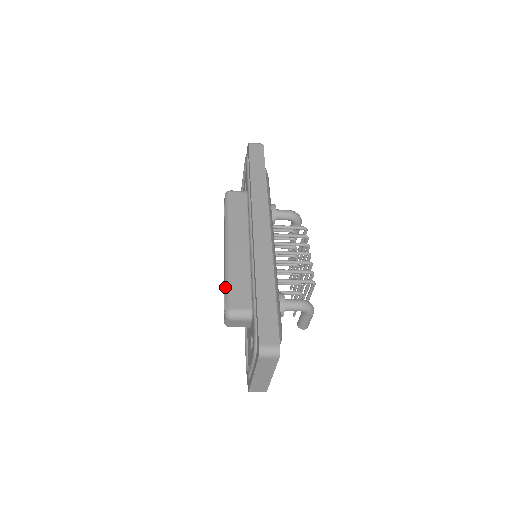
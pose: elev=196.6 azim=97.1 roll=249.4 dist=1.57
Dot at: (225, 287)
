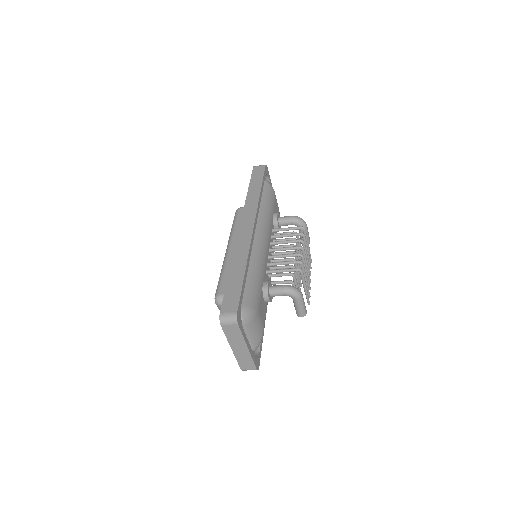
Dot at: occluded
